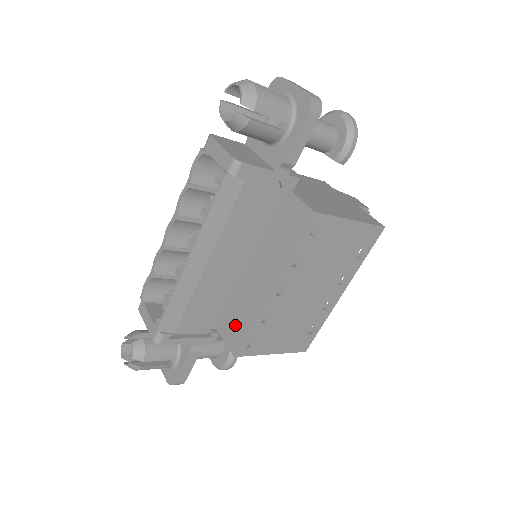
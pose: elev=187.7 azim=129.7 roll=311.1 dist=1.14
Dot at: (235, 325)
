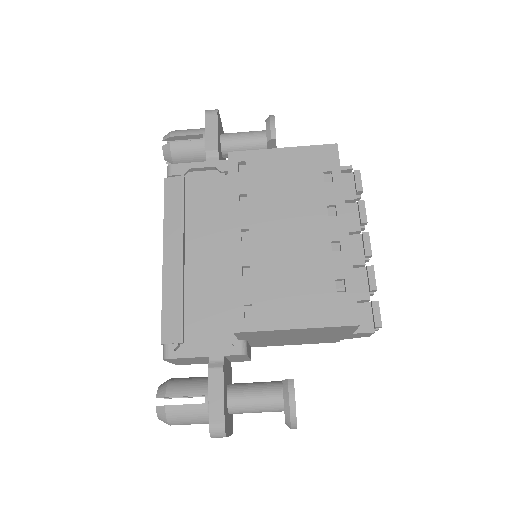
Dot at: occluded
